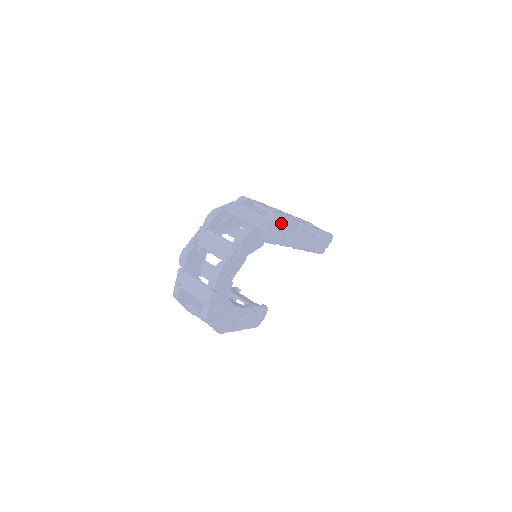
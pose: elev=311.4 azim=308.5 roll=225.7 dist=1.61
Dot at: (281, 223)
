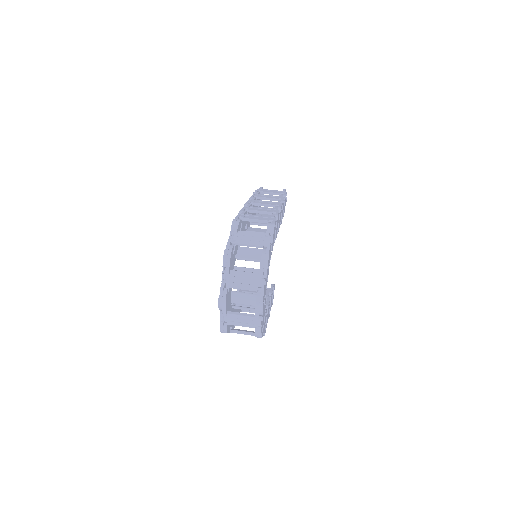
Dot at: (275, 227)
